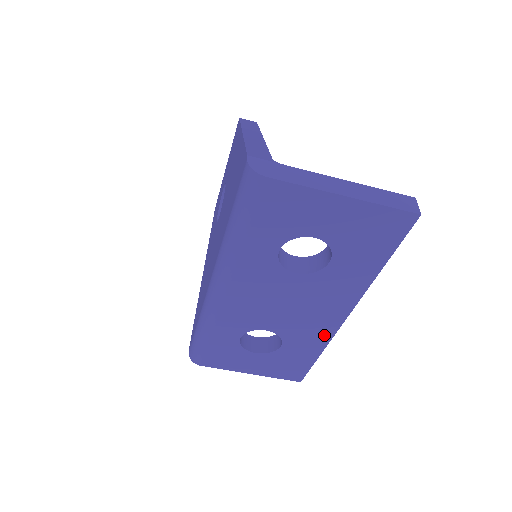
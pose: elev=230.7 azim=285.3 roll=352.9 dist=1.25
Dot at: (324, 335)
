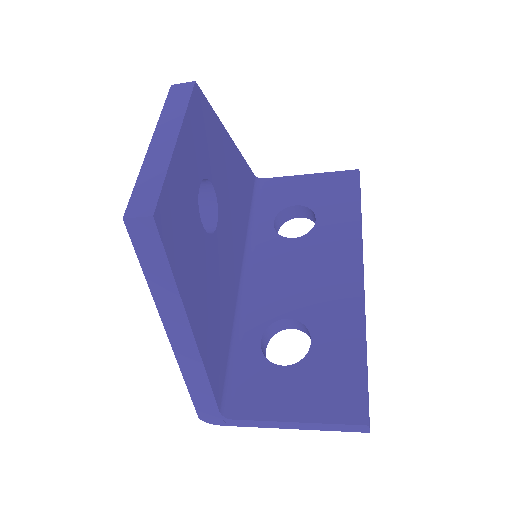
Dot at: occluded
